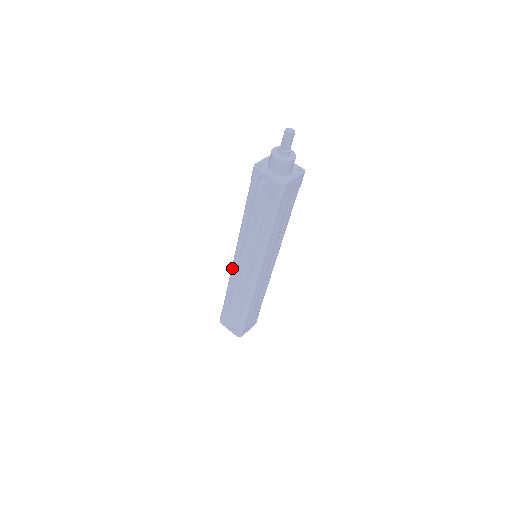
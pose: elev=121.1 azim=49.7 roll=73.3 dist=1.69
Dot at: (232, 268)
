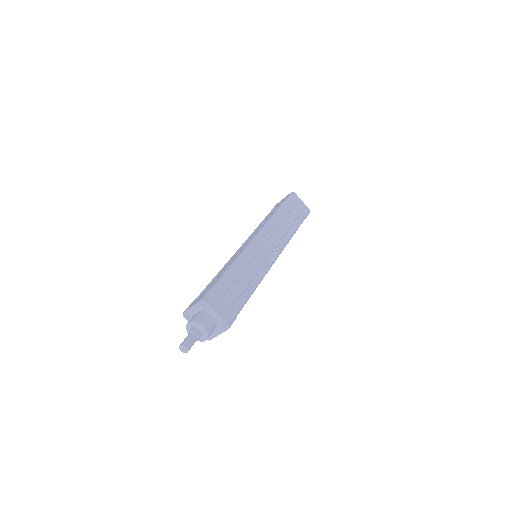
Dot at: occluded
